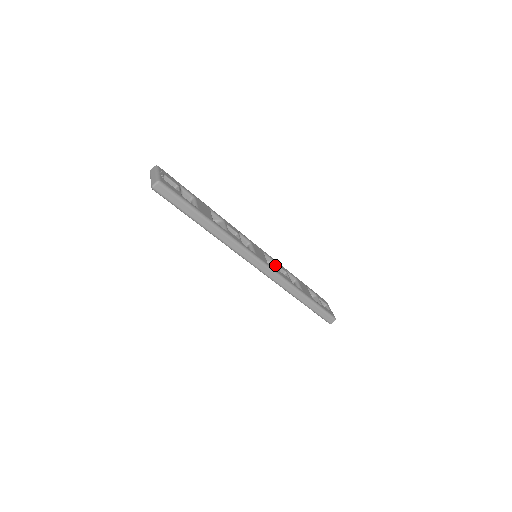
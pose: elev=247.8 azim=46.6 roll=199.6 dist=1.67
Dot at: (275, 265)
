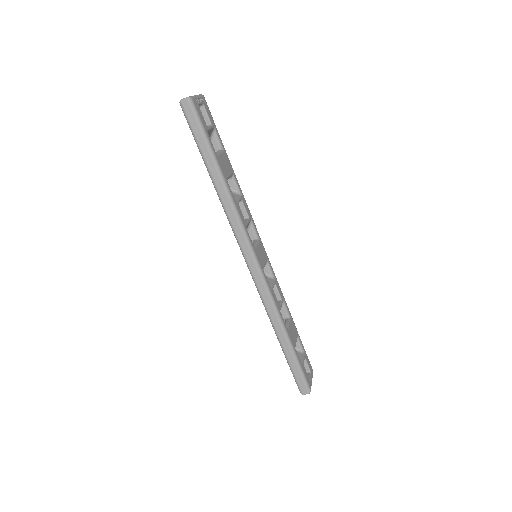
Dot at: (273, 281)
